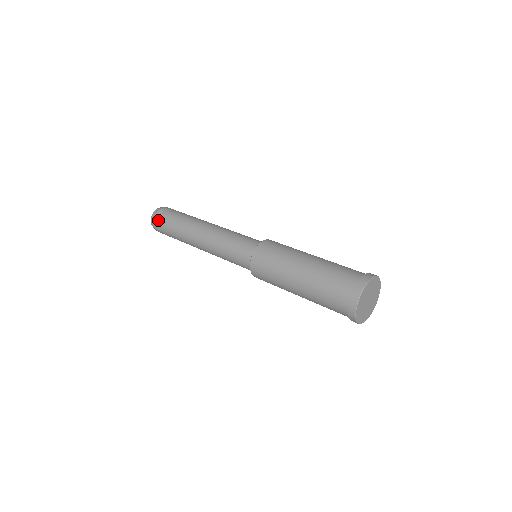
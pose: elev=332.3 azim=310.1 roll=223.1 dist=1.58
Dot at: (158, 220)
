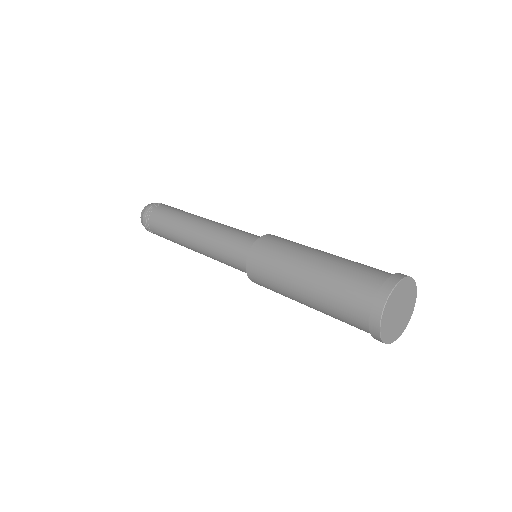
Dot at: (152, 208)
